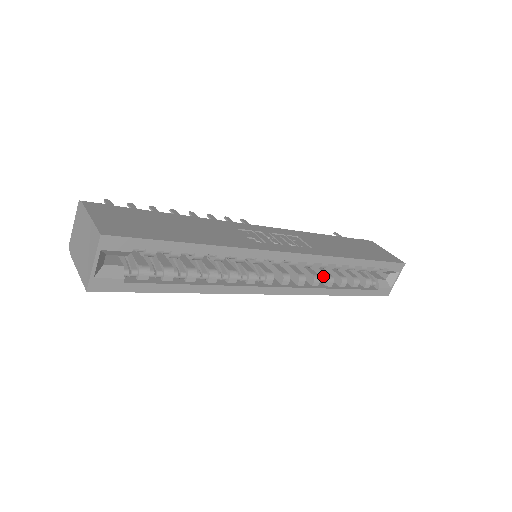
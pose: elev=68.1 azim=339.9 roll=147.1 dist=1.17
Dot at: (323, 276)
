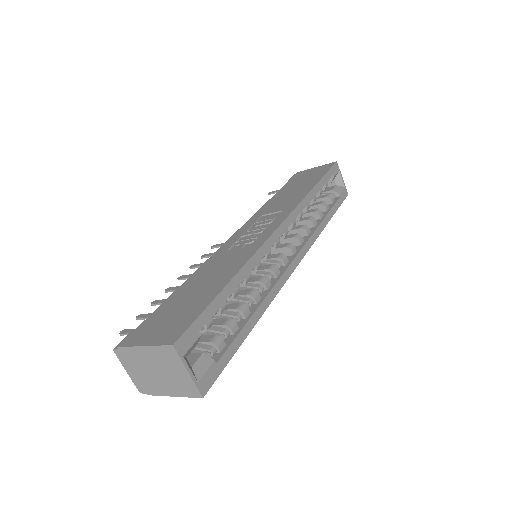
Dot at: (305, 223)
